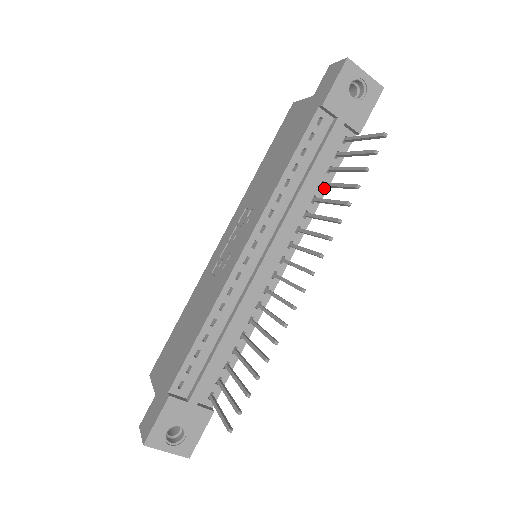
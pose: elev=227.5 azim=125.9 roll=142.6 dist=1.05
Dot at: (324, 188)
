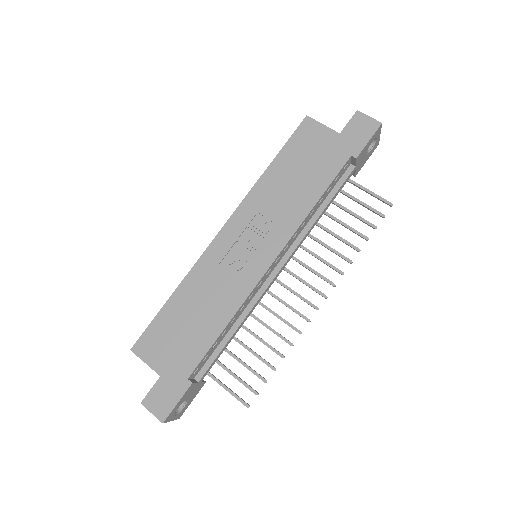
Dot at: occluded
